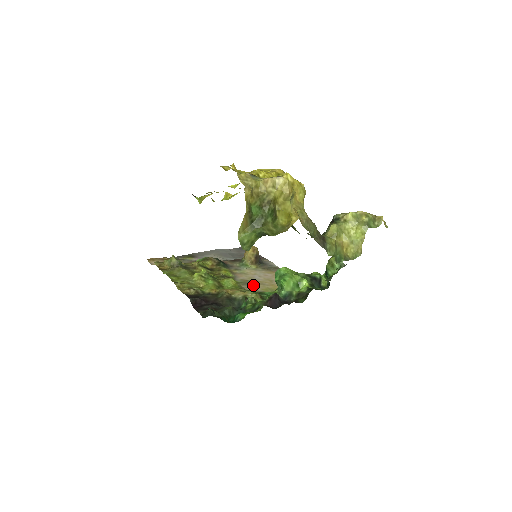
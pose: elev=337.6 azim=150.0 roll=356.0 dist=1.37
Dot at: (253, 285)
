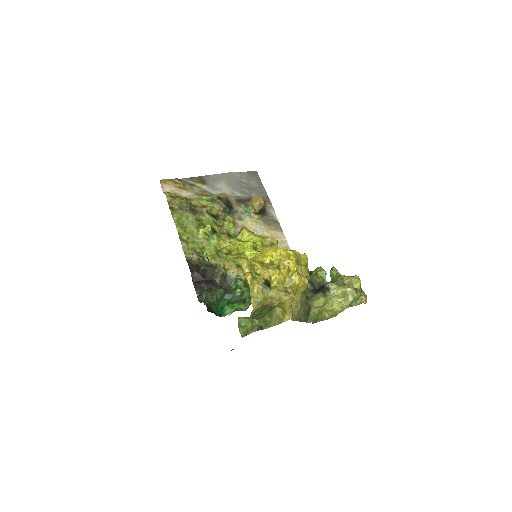
Dot at: occluded
